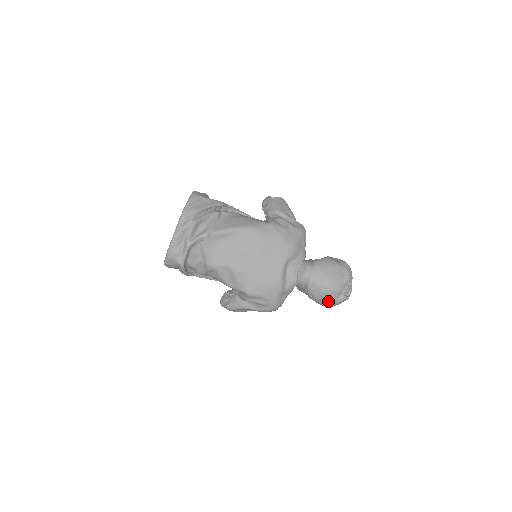
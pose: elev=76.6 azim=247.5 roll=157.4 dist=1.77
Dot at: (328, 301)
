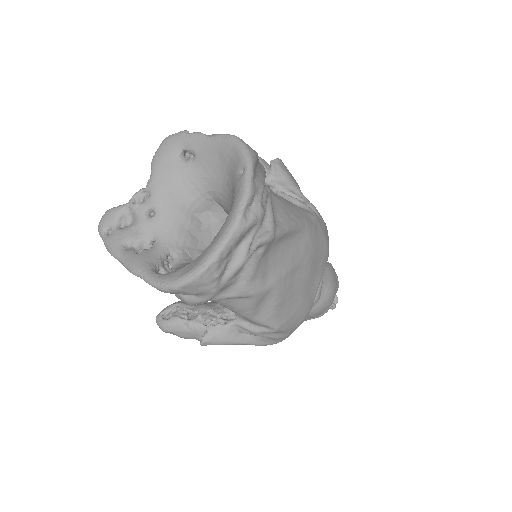
Dot at: (314, 316)
